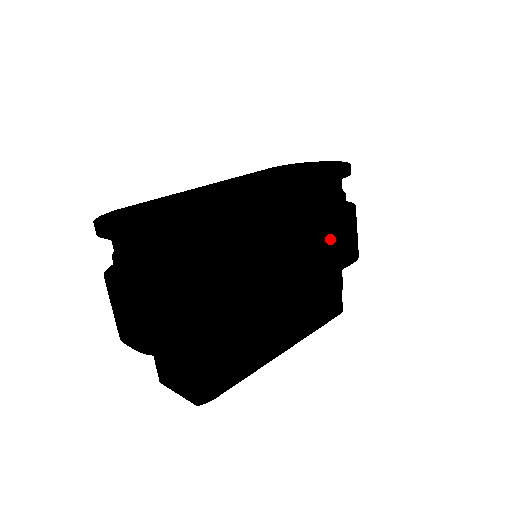
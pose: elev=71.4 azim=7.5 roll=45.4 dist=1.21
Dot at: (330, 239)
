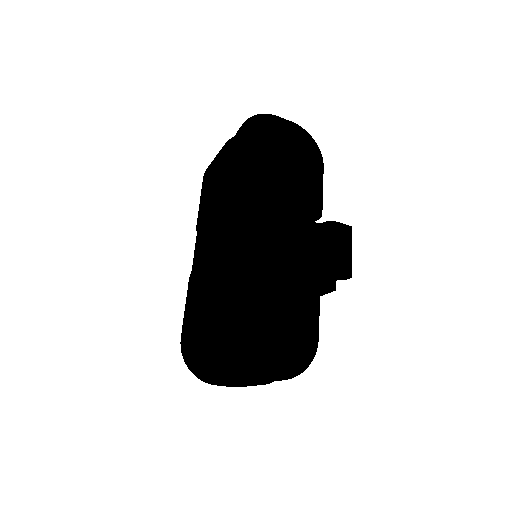
Dot at: occluded
